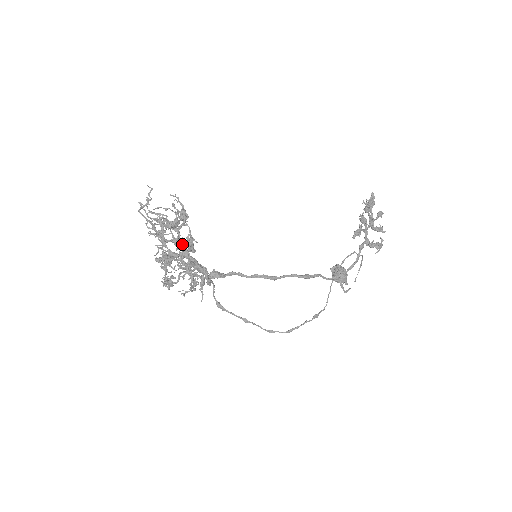
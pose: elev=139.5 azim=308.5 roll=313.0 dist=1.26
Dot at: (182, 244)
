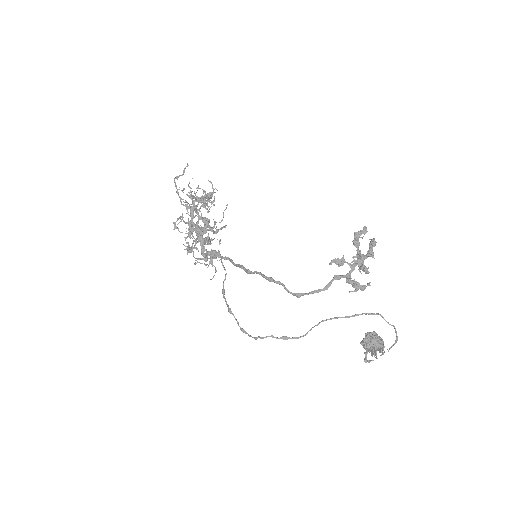
Dot at: occluded
